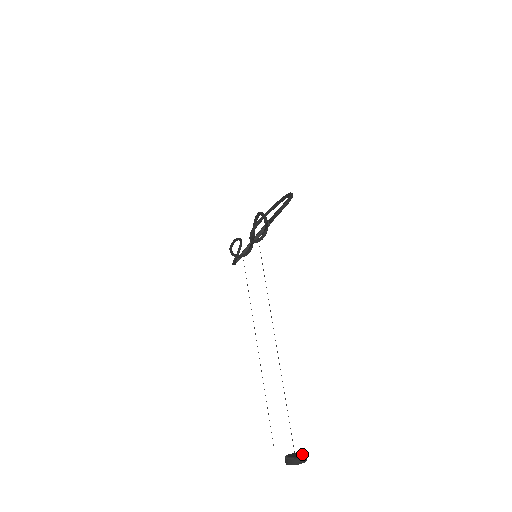
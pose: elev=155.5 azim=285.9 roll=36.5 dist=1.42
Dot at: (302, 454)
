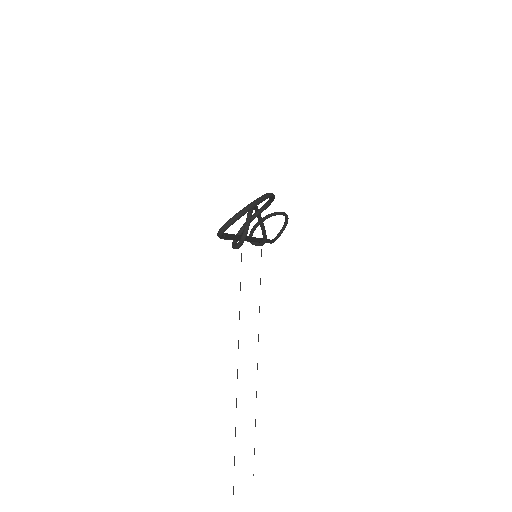
Dot at: out of frame
